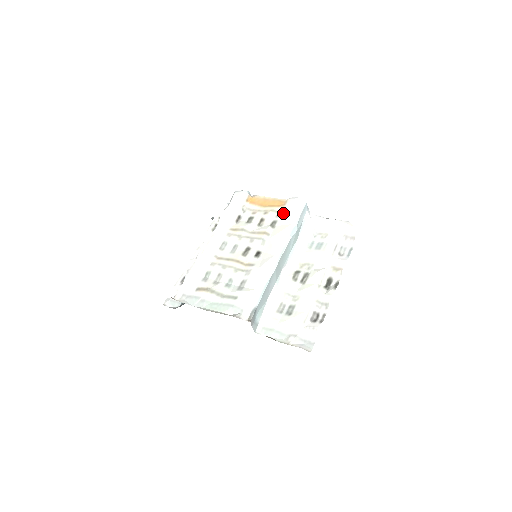
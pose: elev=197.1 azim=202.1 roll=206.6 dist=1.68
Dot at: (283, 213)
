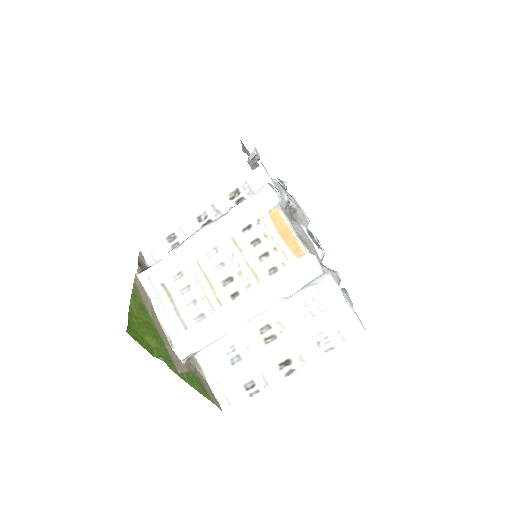
Dot at: (290, 267)
